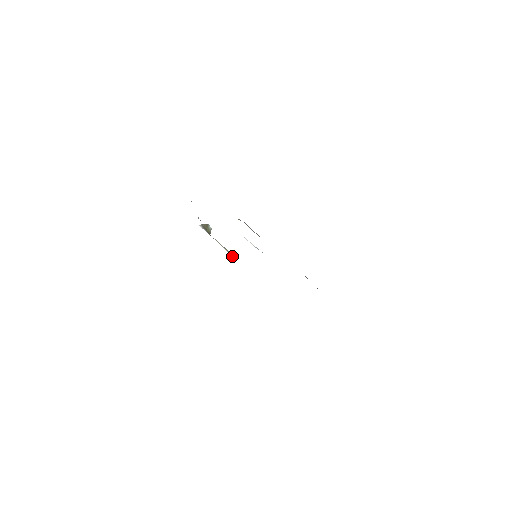
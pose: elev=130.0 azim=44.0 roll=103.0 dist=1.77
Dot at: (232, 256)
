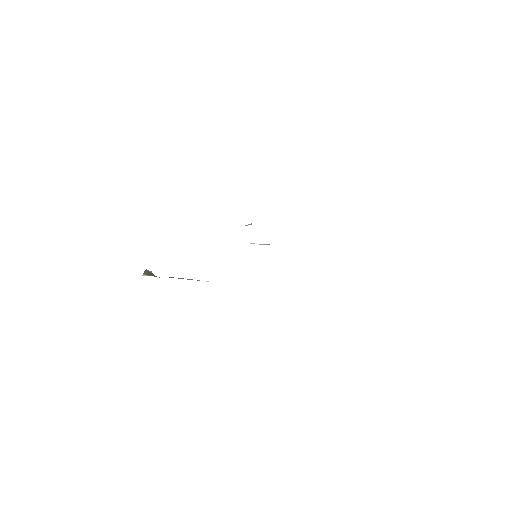
Dot at: occluded
